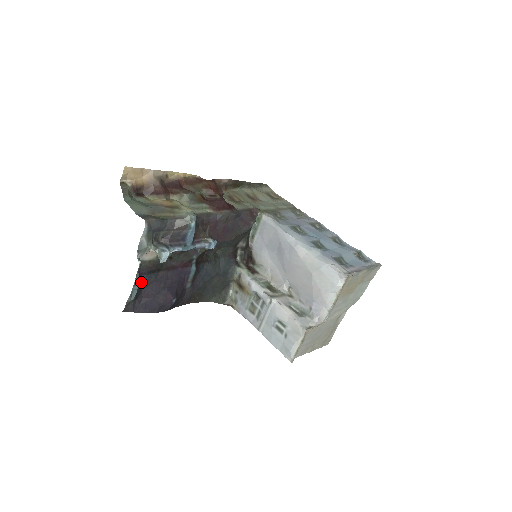
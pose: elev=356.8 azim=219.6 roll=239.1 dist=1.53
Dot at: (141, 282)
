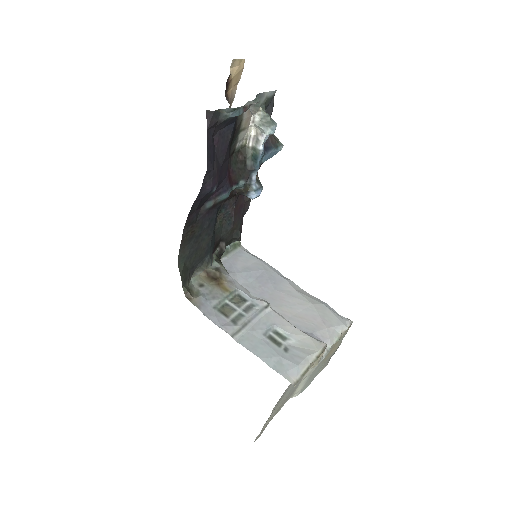
Dot at: (233, 120)
